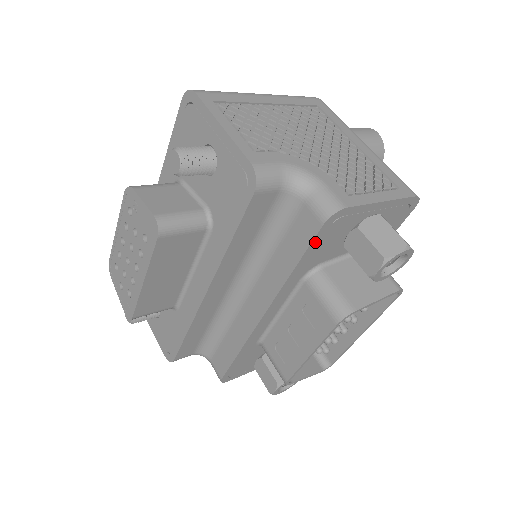
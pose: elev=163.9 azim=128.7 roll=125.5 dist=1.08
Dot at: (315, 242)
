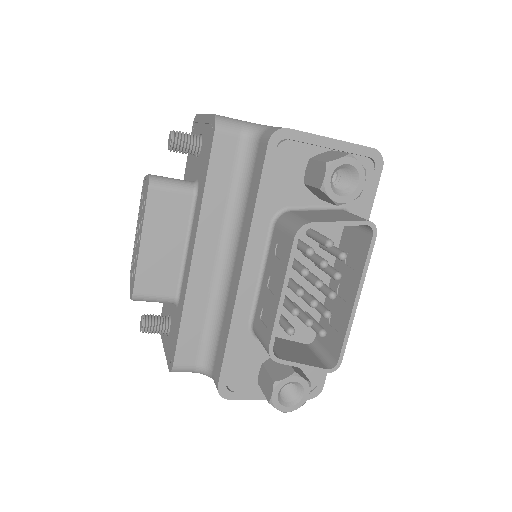
Dot at: (268, 166)
